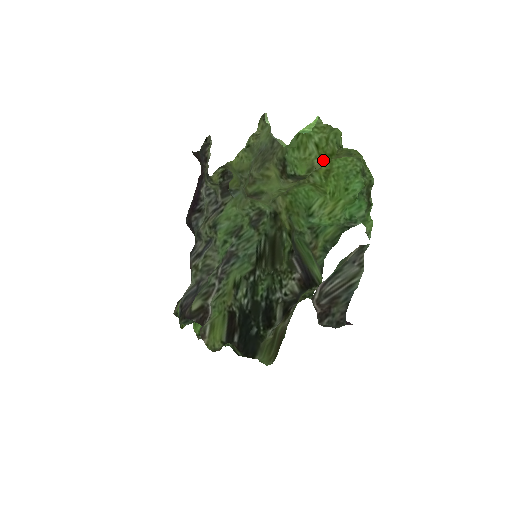
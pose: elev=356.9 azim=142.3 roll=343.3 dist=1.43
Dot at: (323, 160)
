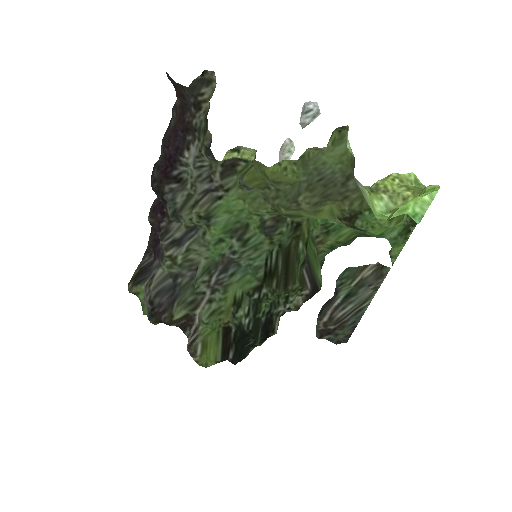
Dot at: occluded
